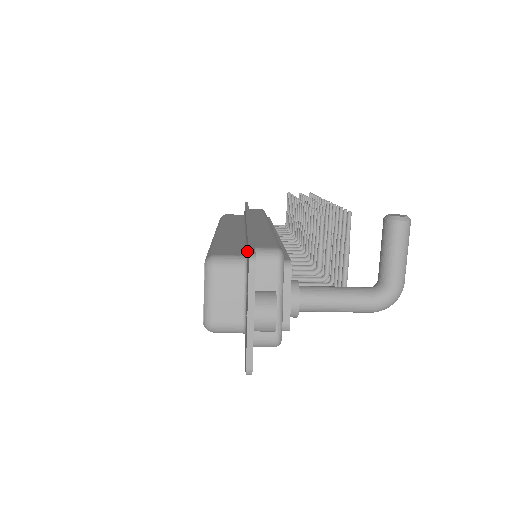
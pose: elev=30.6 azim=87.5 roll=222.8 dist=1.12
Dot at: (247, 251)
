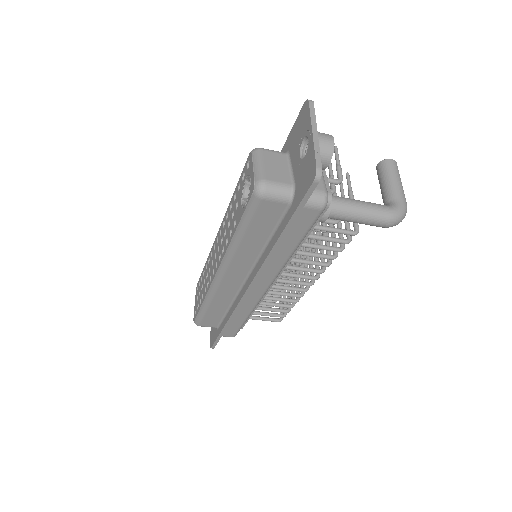
Dot at: (285, 149)
